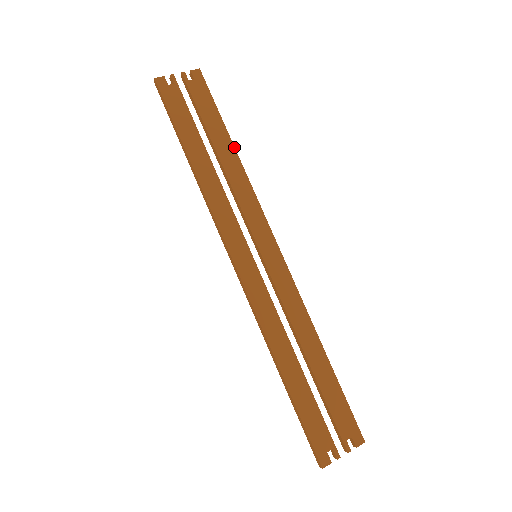
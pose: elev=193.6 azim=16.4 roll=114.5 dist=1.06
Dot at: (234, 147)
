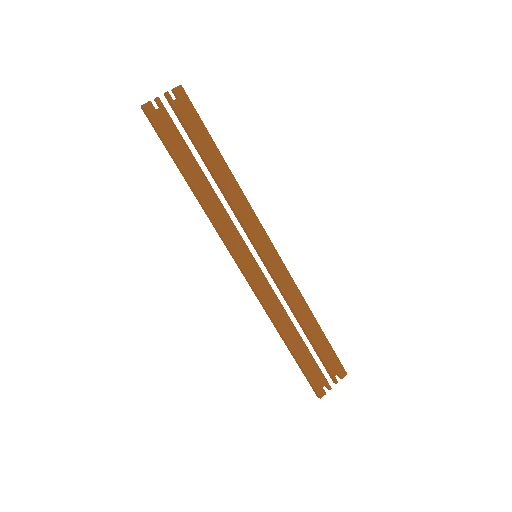
Dot at: occluded
